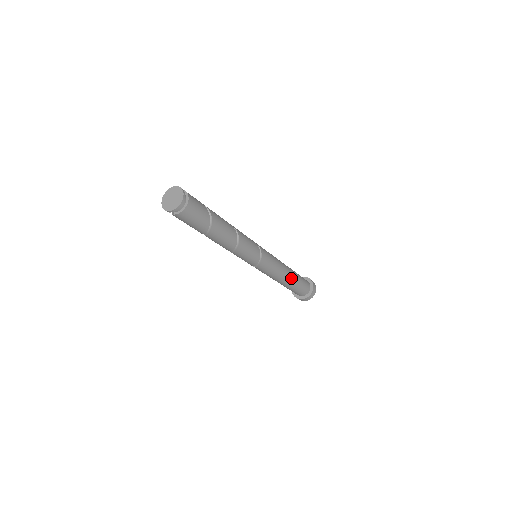
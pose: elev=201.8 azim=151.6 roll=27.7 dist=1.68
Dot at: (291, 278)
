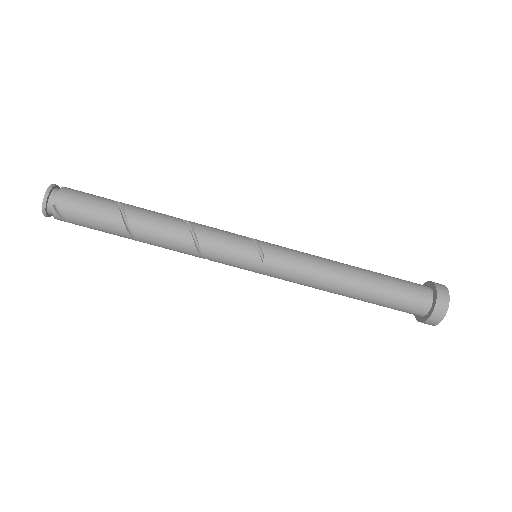
Dot at: (355, 268)
